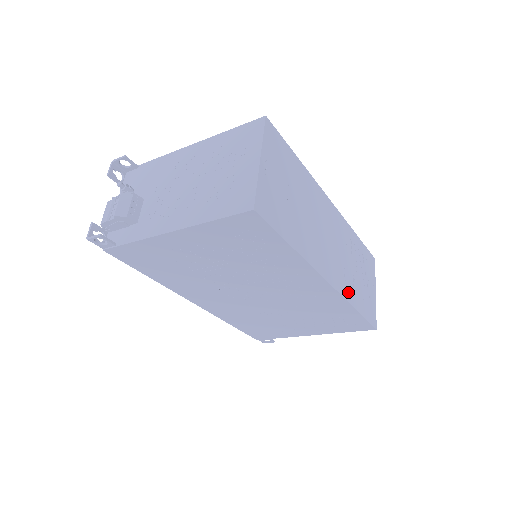
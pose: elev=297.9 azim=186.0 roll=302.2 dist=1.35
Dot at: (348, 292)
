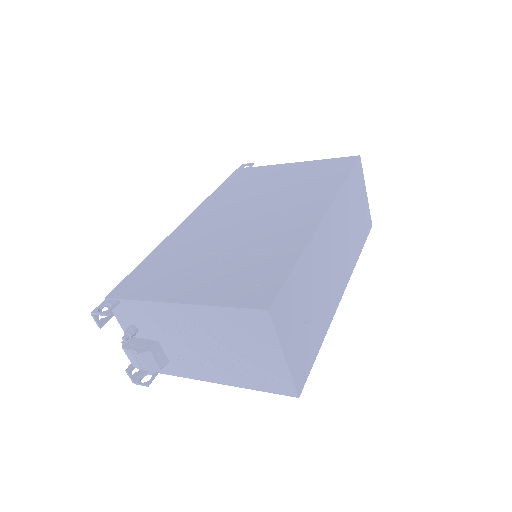
Dot at: (353, 259)
